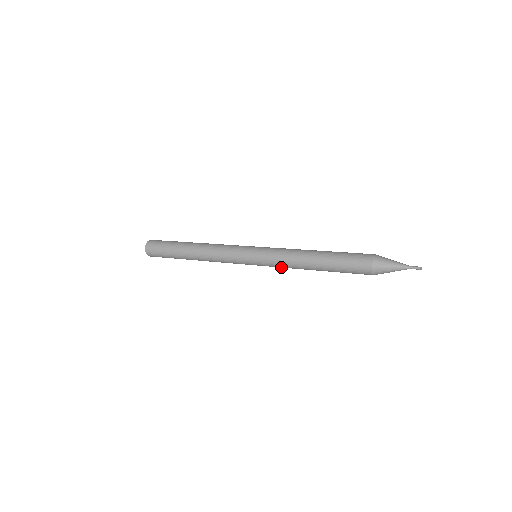
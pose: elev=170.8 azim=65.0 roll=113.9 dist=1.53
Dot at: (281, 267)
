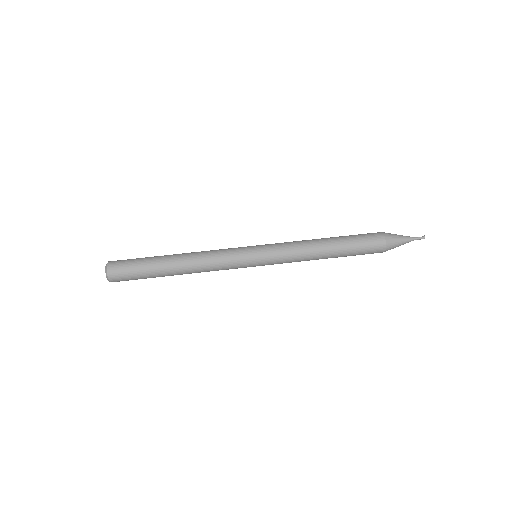
Dot at: occluded
